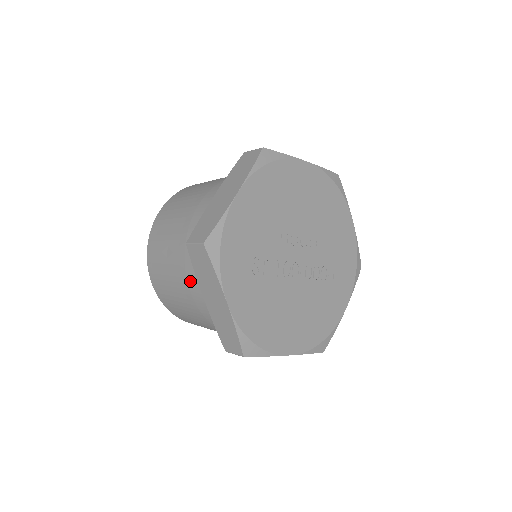
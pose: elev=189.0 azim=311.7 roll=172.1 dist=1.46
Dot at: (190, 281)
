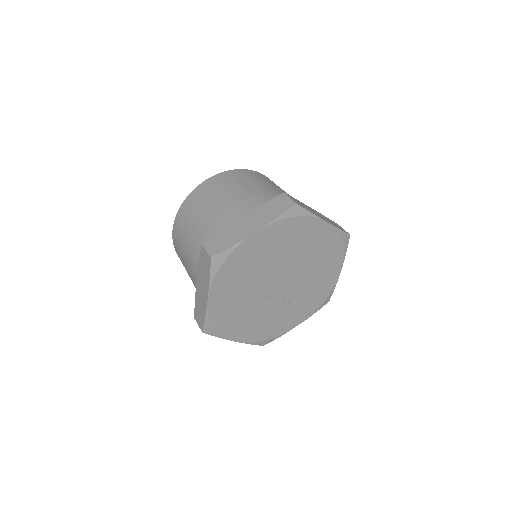
Dot at: (195, 259)
